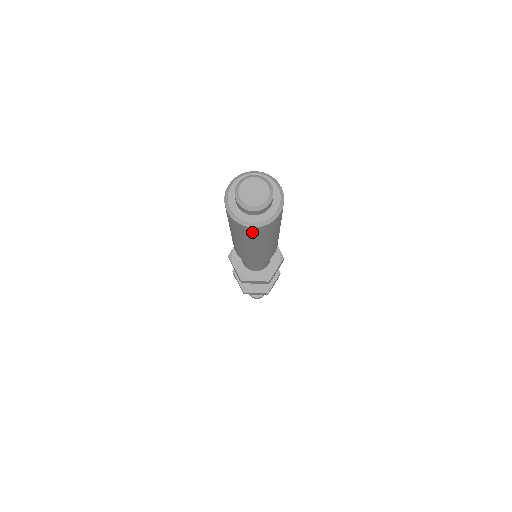
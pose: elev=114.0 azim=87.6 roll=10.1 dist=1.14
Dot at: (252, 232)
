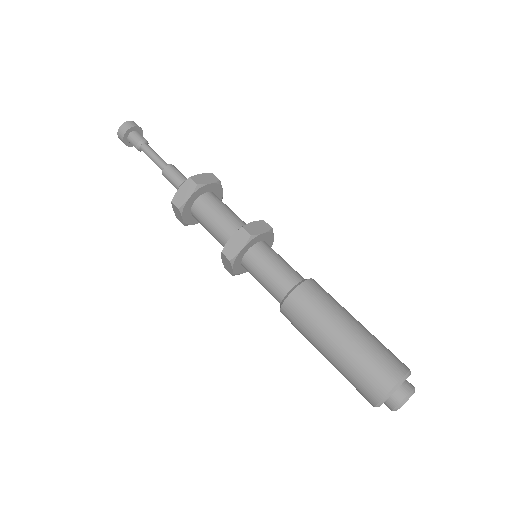
Dot at: occluded
